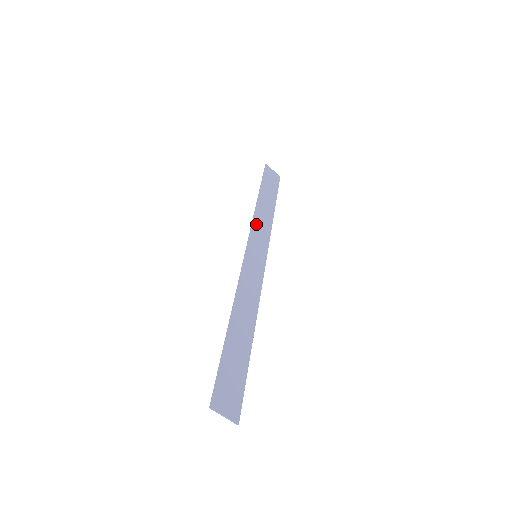
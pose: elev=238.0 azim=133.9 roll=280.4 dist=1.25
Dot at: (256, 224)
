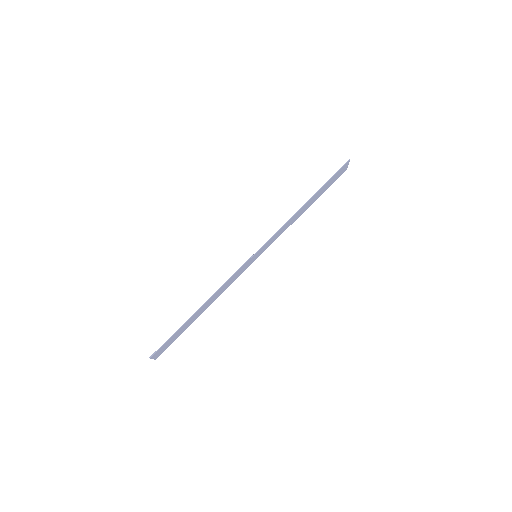
Dot at: (282, 229)
